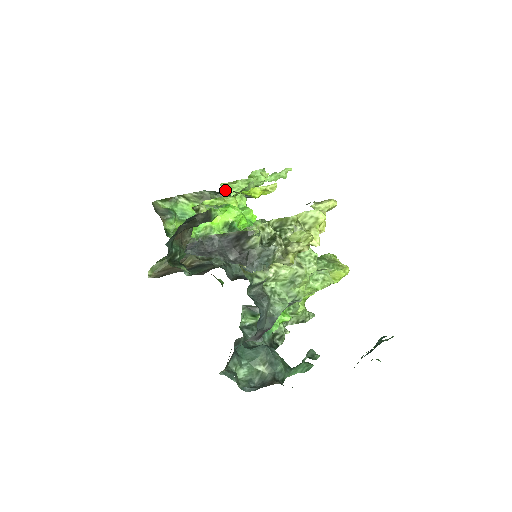
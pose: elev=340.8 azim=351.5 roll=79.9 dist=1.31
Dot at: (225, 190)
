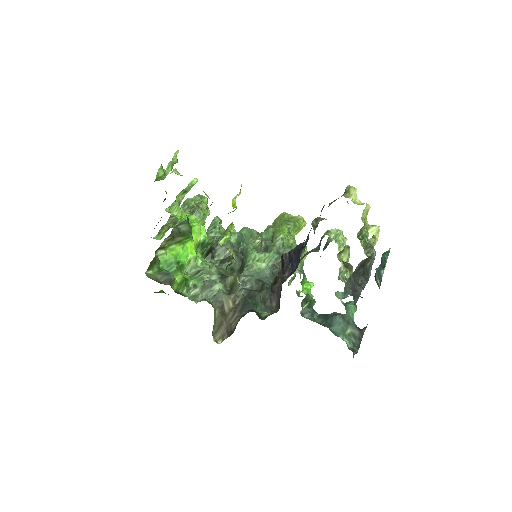
Dot at: occluded
